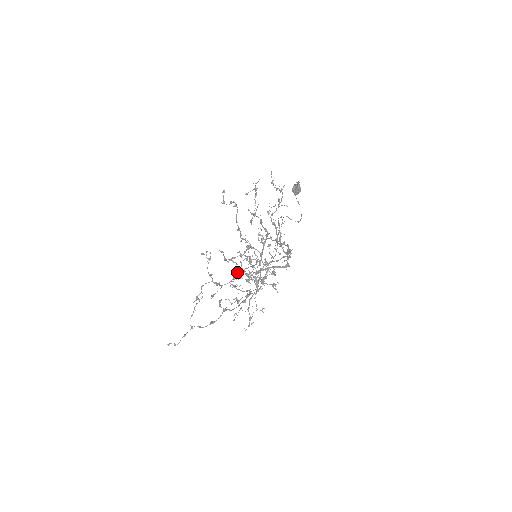
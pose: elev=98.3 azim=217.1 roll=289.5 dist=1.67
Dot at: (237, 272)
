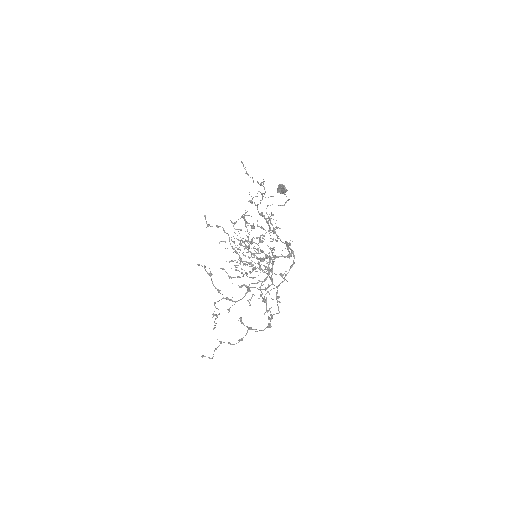
Dot at: (248, 291)
